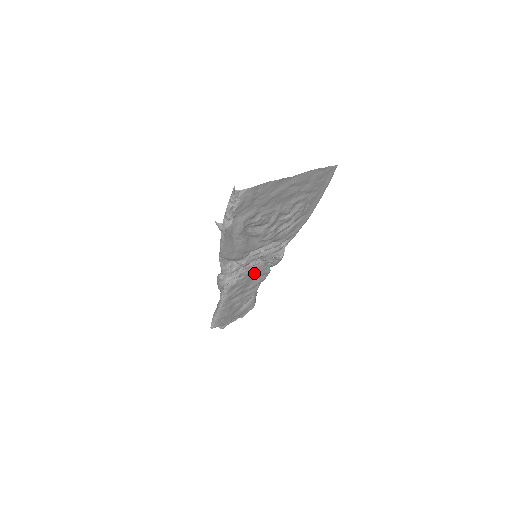
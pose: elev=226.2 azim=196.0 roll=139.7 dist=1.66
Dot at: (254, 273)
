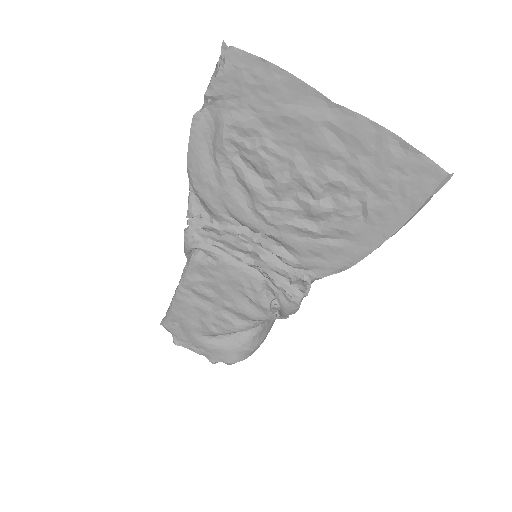
Dot at: (238, 278)
